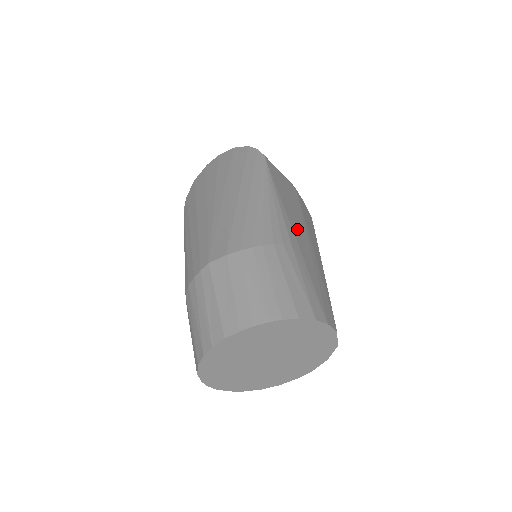
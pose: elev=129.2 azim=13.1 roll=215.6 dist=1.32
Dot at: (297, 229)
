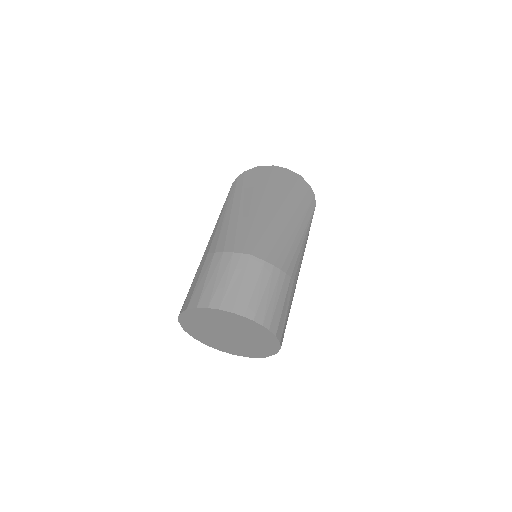
Dot at: occluded
